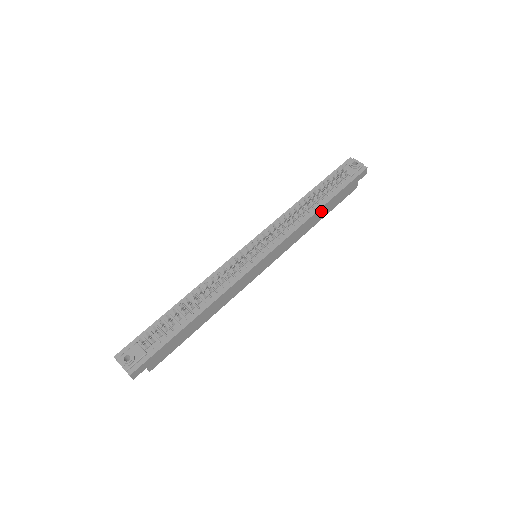
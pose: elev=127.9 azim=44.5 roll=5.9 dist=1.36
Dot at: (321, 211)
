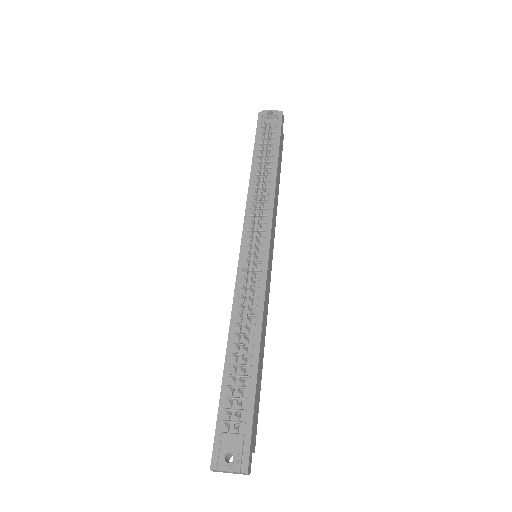
Dot at: (277, 174)
